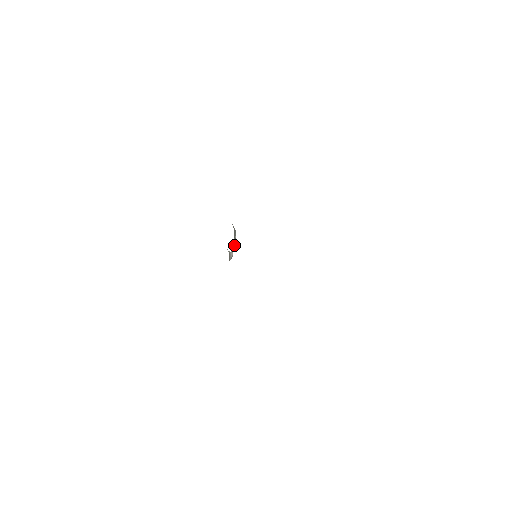
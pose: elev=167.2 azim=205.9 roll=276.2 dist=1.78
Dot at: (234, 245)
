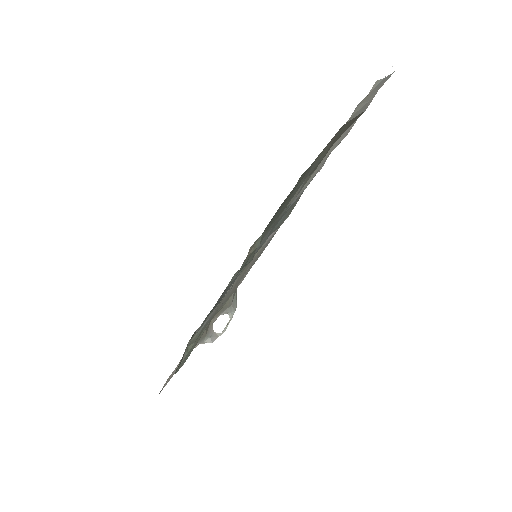
Dot at: (225, 327)
